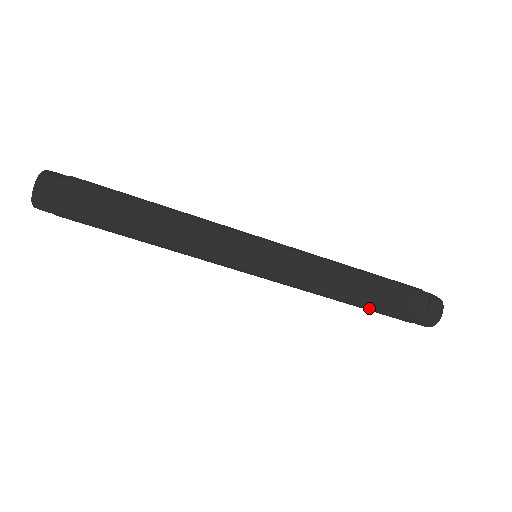
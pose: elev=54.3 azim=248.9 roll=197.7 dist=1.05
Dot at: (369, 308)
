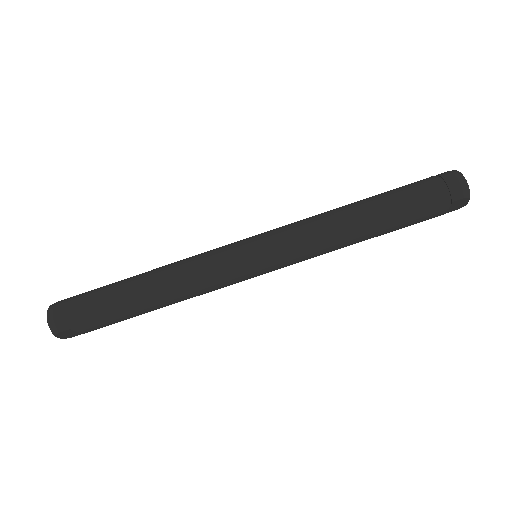
Dot at: (389, 219)
